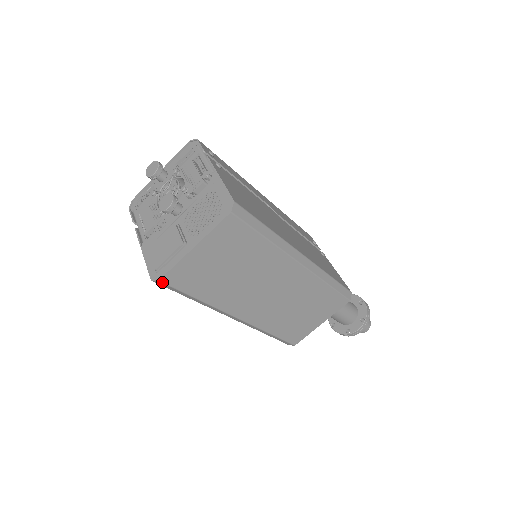
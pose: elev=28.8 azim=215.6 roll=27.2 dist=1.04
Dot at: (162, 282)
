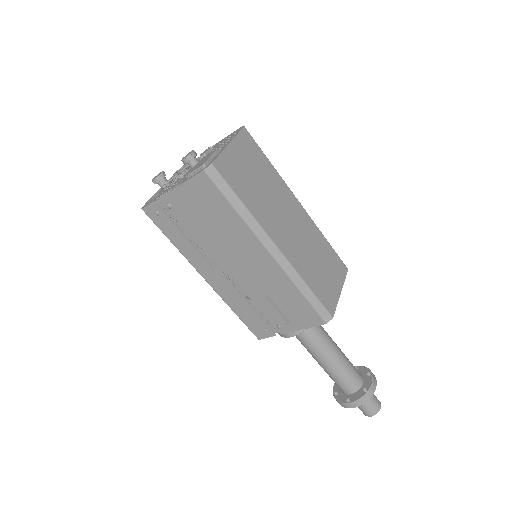
Dot at: (214, 167)
